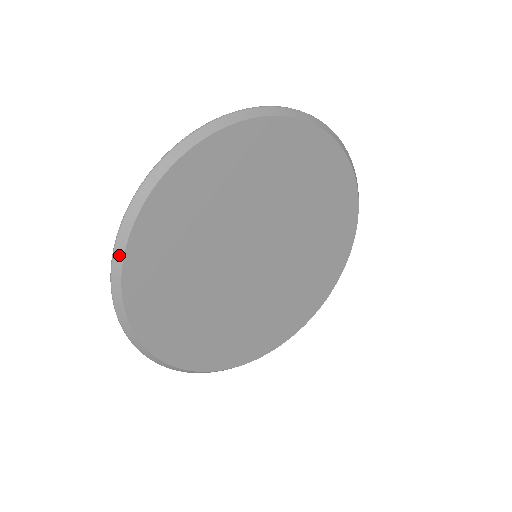
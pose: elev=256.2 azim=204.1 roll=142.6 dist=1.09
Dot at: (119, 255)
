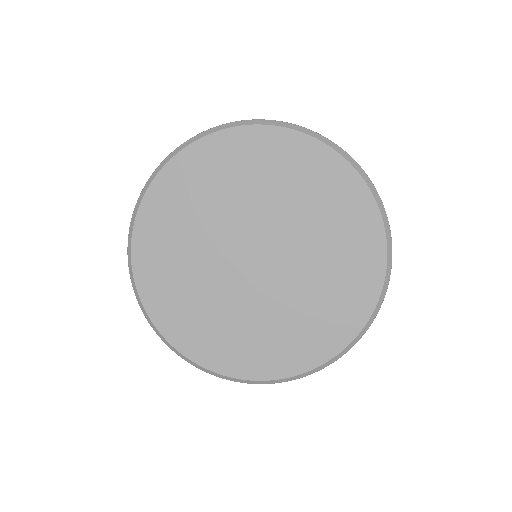
Dot at: (192, 141)
